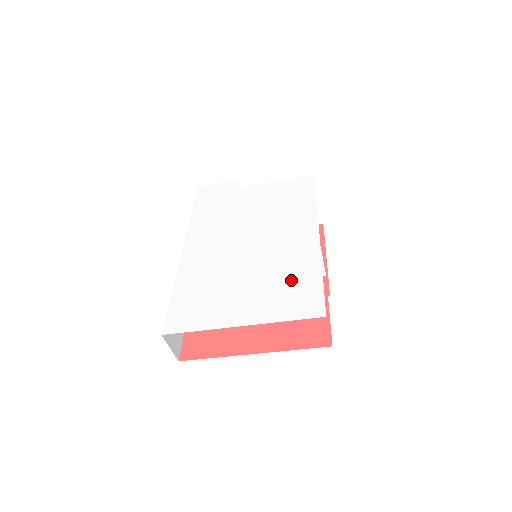
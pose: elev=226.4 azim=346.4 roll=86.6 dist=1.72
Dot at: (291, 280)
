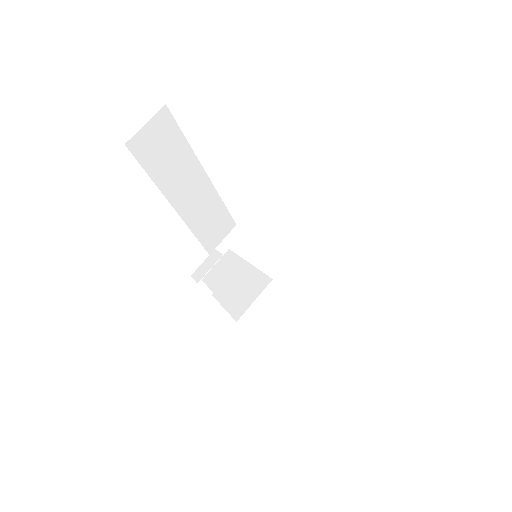
Dot at: occluded
